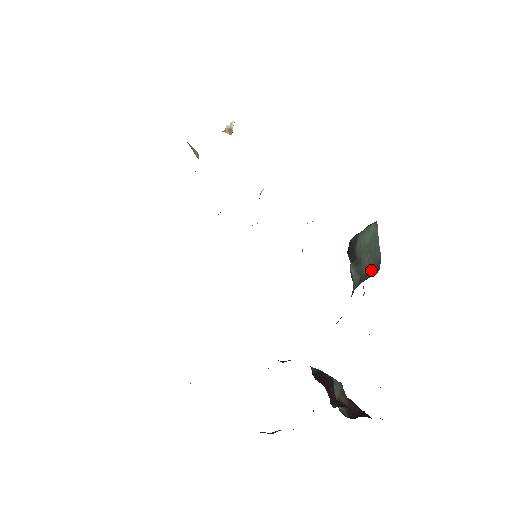
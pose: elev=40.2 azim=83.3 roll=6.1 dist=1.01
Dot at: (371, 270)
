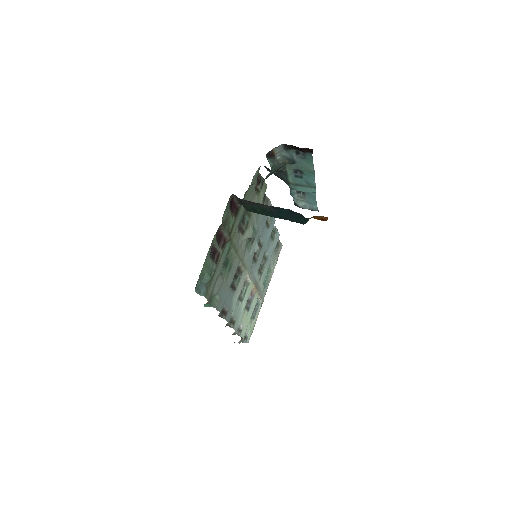
Dot at: occluded
